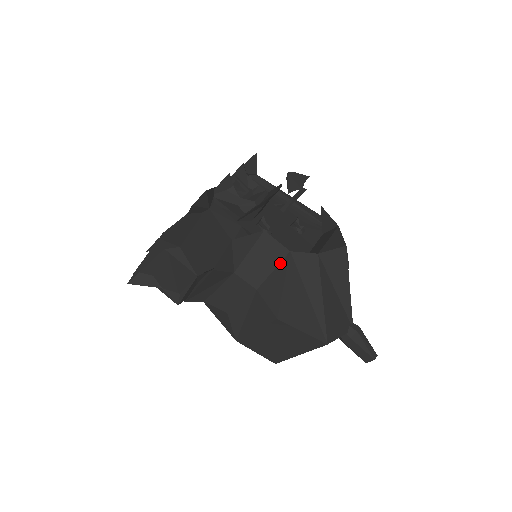
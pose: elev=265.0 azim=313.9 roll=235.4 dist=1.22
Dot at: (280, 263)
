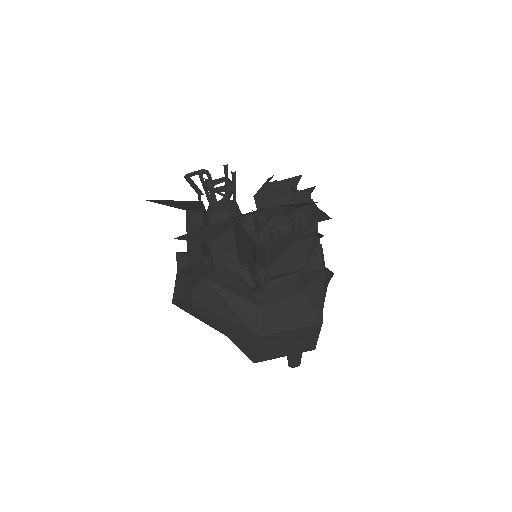
Dot at: (319, 275)
